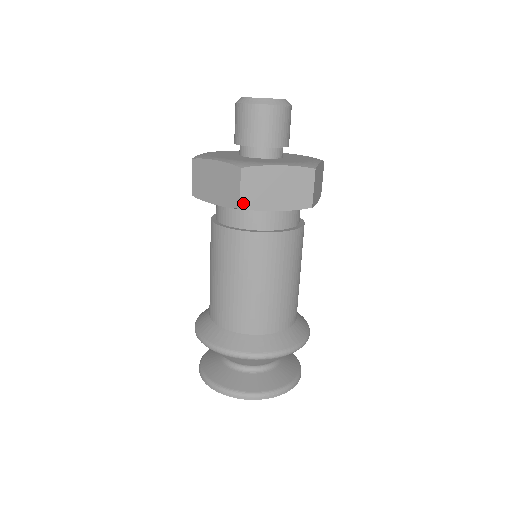
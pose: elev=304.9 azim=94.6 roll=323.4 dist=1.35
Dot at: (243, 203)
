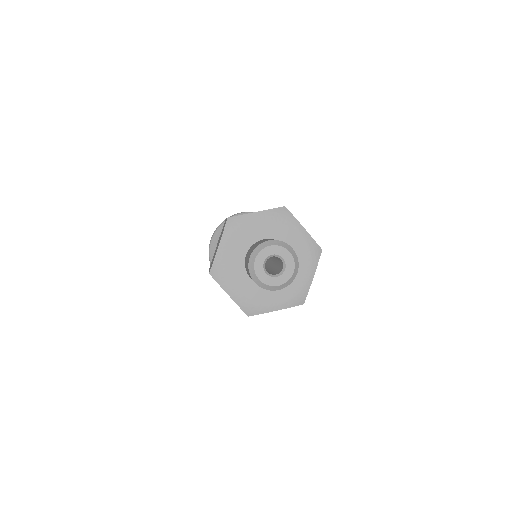
Dot at: occluded
